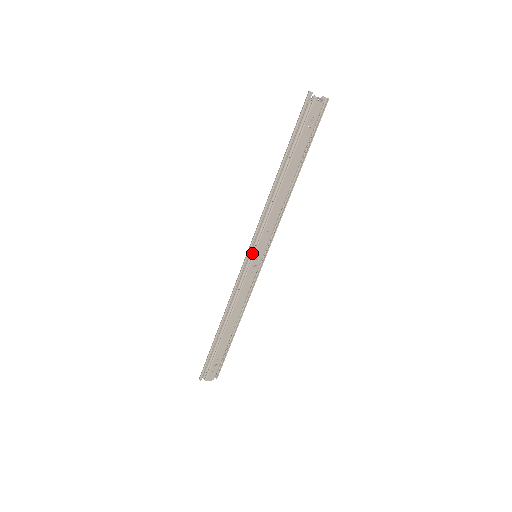
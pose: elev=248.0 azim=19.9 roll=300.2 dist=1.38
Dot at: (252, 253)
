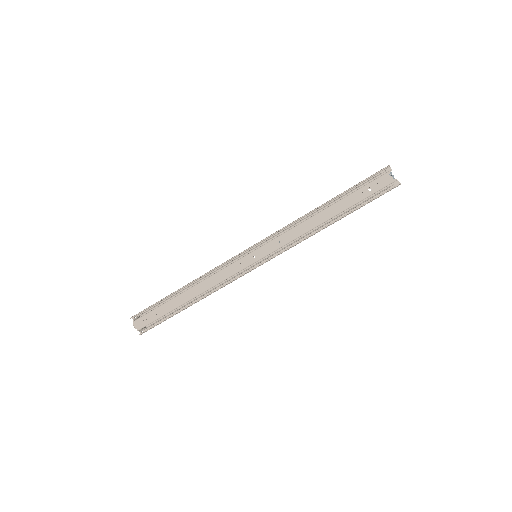
Dot at: (256, 251)
